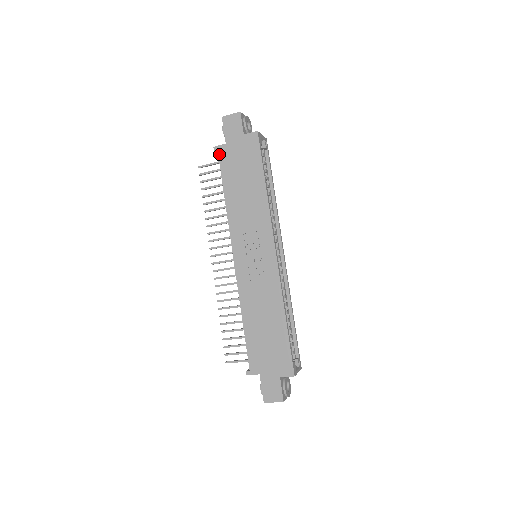
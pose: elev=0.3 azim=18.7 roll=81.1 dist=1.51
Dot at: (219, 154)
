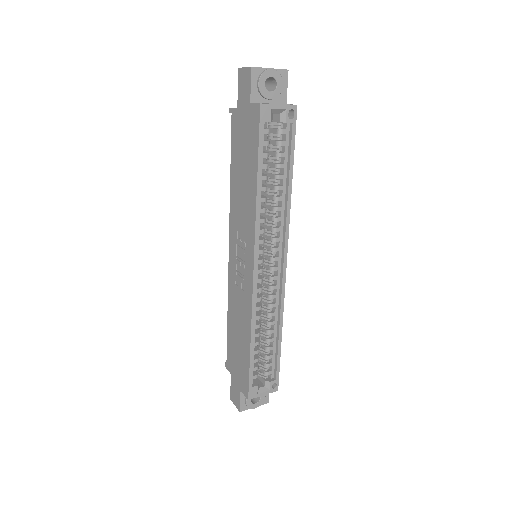
Dot at: (232, 120)
